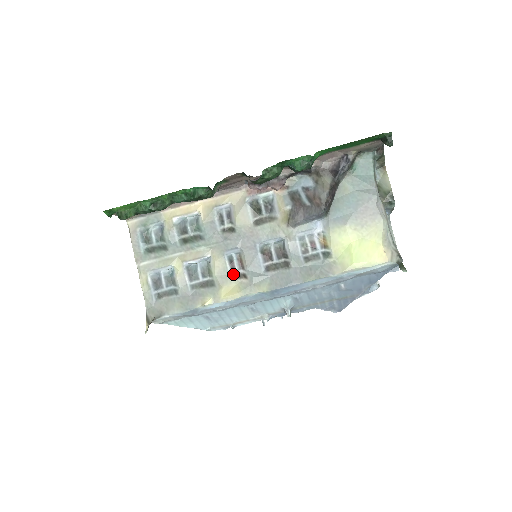
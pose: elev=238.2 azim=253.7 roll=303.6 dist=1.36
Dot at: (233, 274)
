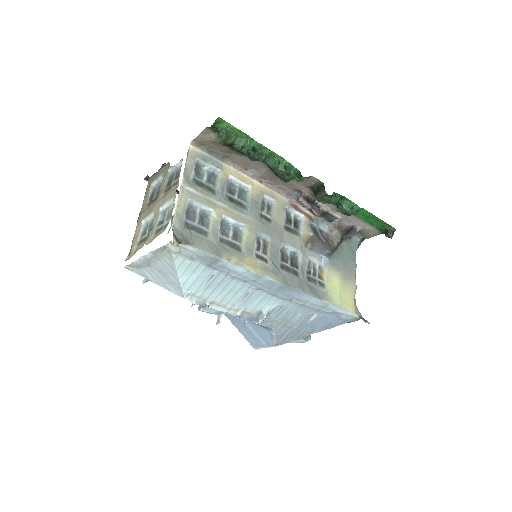
Dot at: (256, 253)
